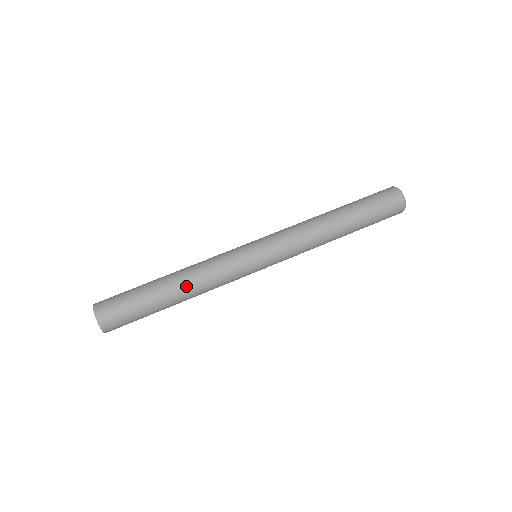
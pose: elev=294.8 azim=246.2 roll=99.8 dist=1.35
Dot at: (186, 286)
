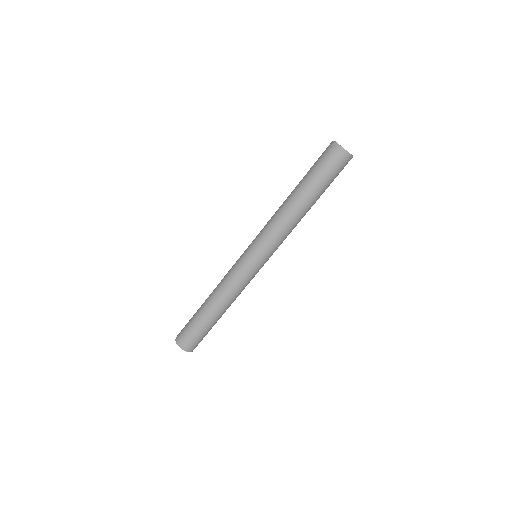
Dot at: occluded
